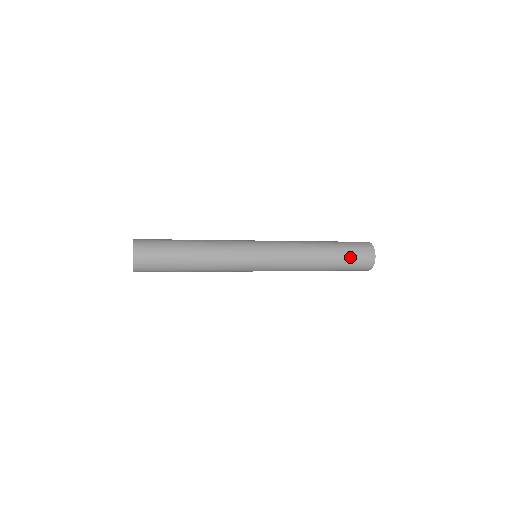
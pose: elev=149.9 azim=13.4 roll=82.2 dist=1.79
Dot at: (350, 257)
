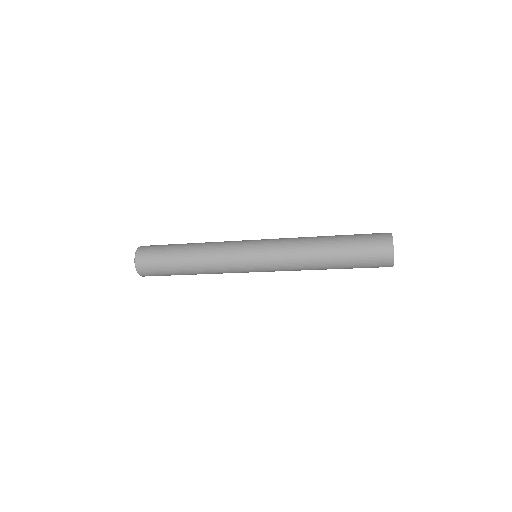
Dot at: (358, 239)
